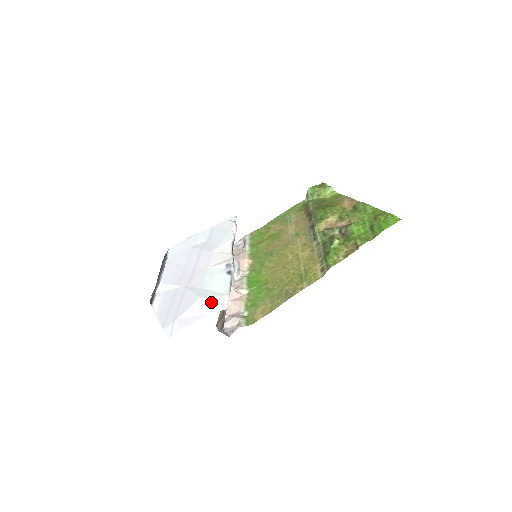
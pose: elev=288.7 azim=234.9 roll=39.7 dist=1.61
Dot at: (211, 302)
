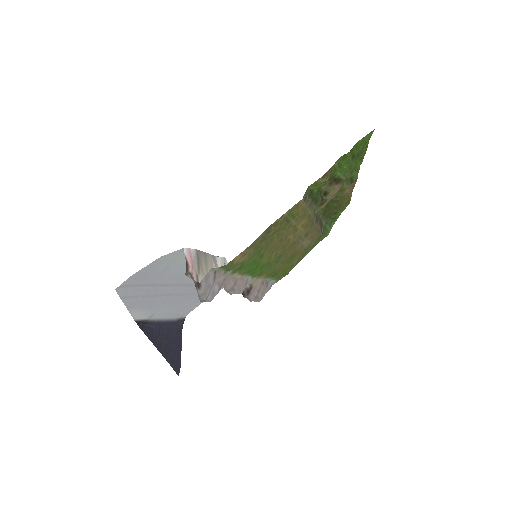
Dot at: (172, 257)
